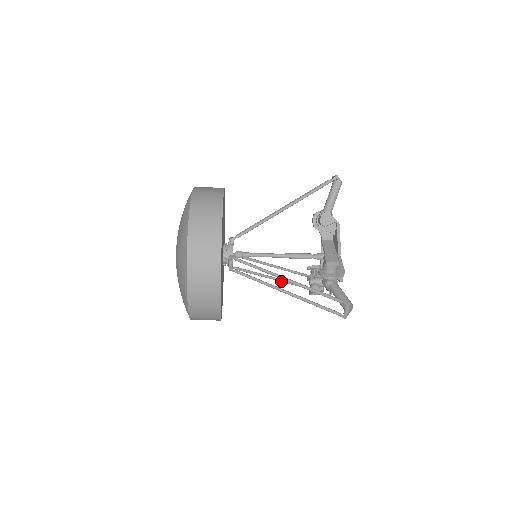
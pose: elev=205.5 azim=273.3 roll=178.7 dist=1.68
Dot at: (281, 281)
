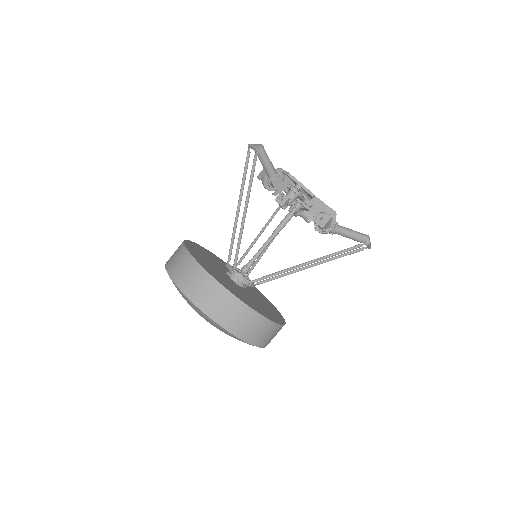
Dot at: (310, 262)
